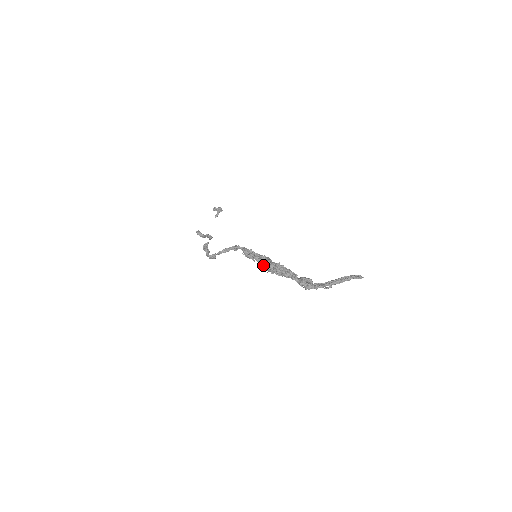
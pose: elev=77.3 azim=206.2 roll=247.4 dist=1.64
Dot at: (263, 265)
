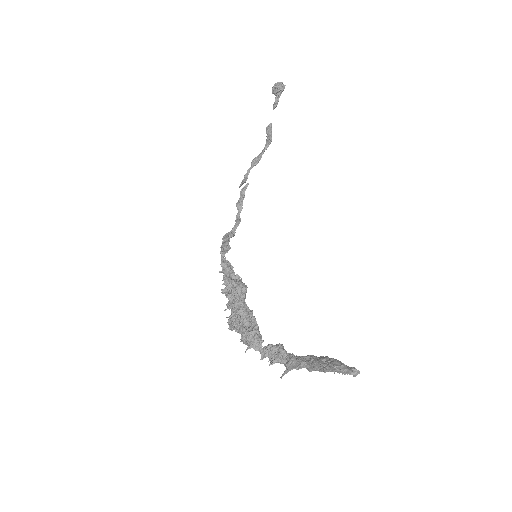
Dot at: occluded
